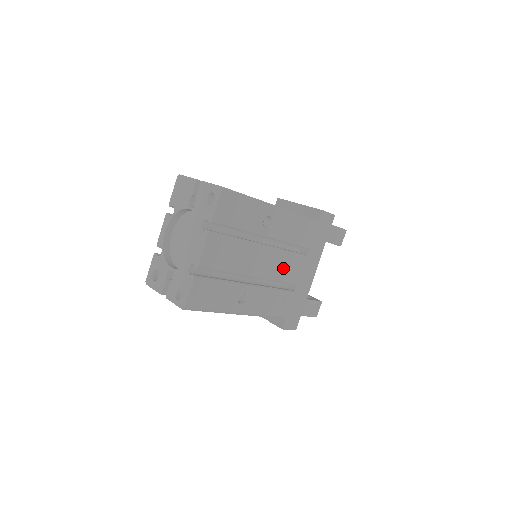
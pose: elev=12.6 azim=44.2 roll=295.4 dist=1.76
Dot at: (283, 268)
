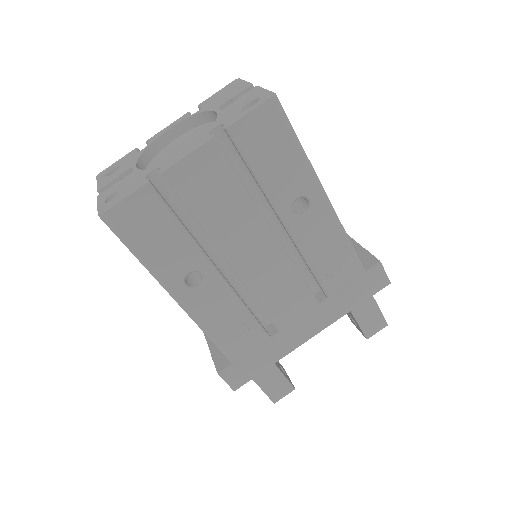
Dot at: (277, 289)
